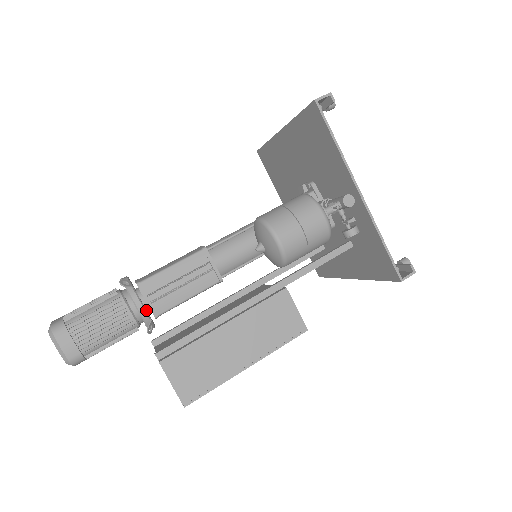
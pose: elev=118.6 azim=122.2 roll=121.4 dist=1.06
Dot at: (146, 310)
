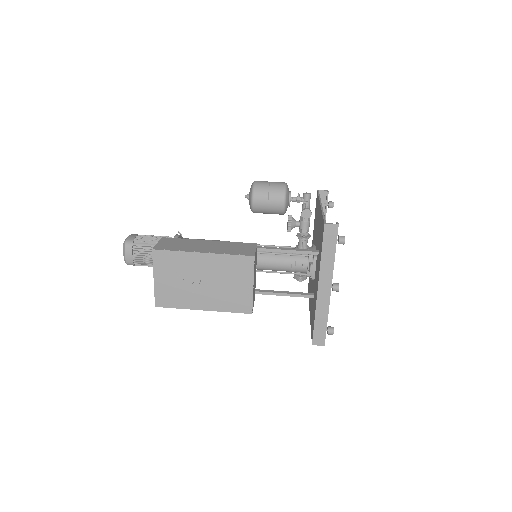
Dot at: occluded
